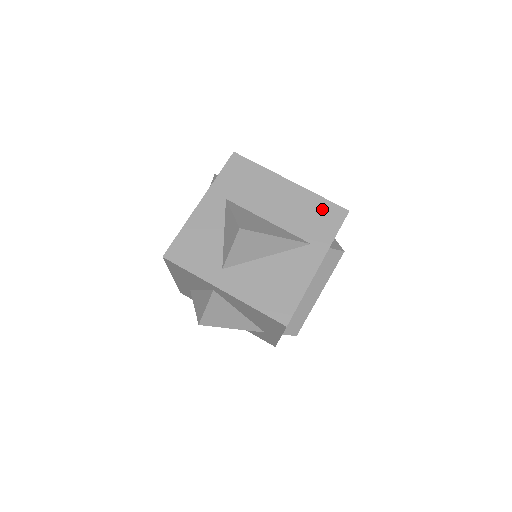
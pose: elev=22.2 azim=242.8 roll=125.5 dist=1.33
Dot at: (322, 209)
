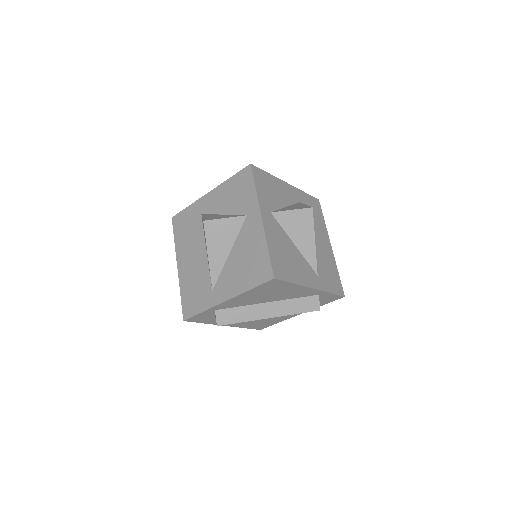
Dot at: (335, 276)
